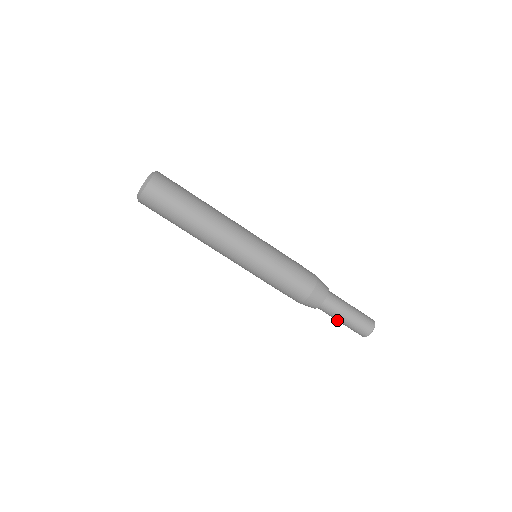
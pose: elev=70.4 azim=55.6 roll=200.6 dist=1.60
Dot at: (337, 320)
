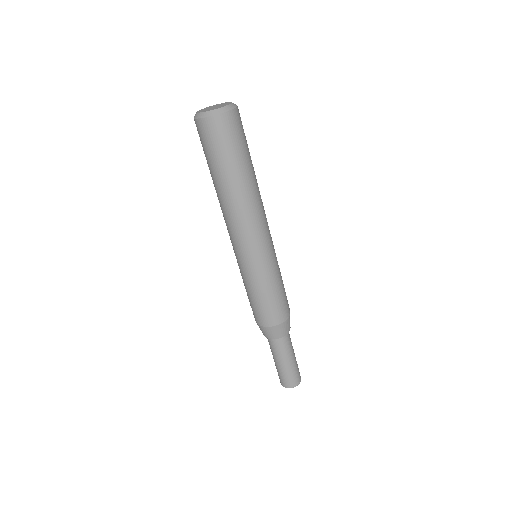
Dot at: (277, 360)
